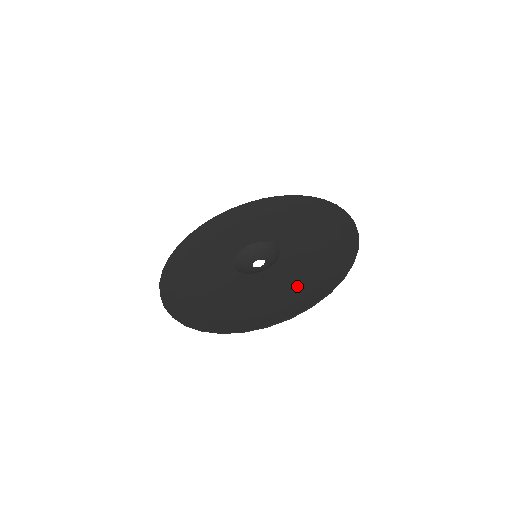
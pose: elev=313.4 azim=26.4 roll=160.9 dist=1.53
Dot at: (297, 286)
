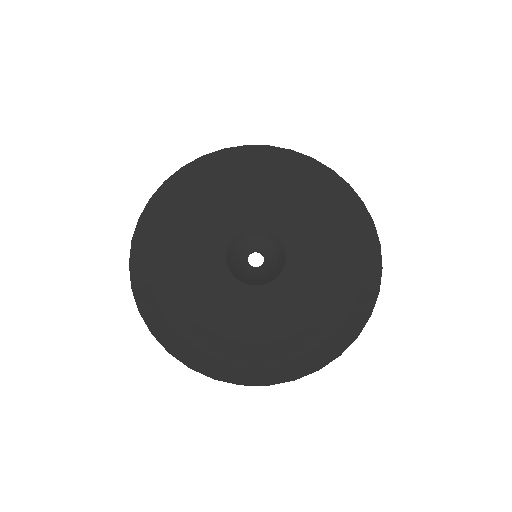
Dot at: (235, 340)
